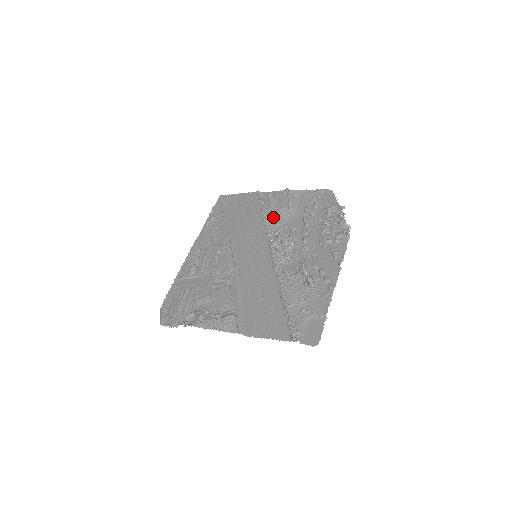
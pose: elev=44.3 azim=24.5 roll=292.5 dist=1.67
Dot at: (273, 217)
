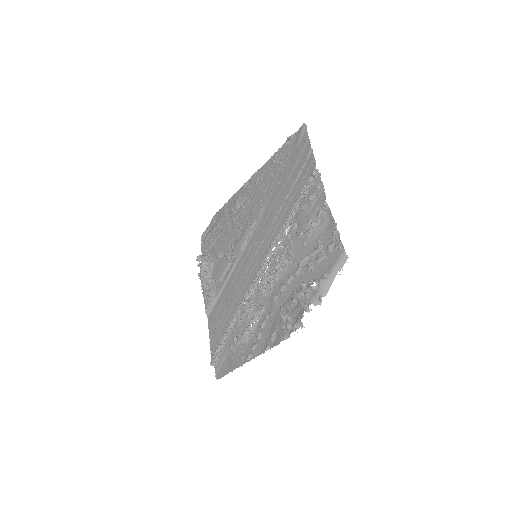
Dot at: (292, 227)
